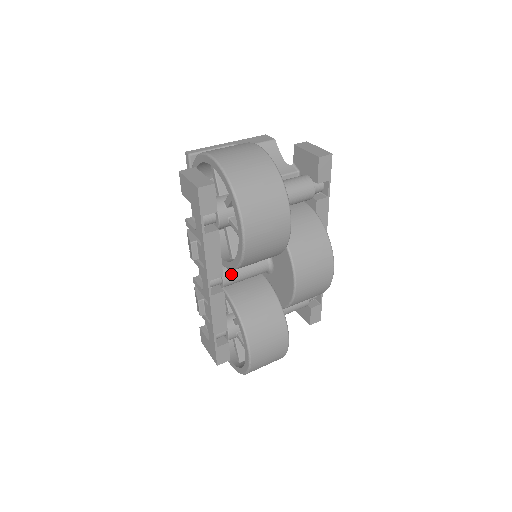
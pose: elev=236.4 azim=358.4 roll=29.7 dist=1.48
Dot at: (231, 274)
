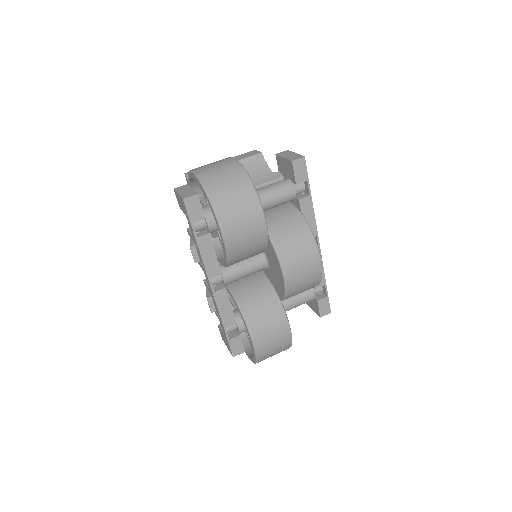
Dot at: (230, 272)
